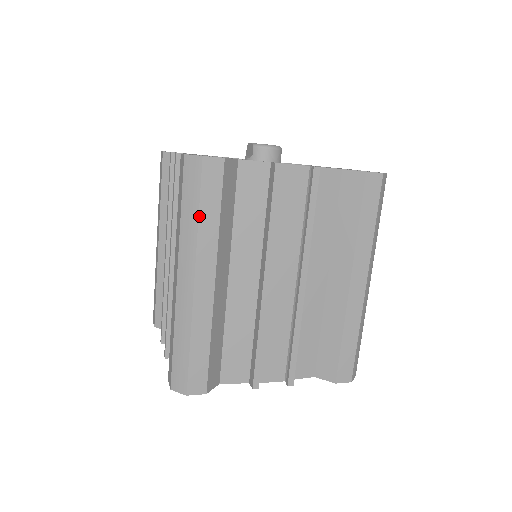
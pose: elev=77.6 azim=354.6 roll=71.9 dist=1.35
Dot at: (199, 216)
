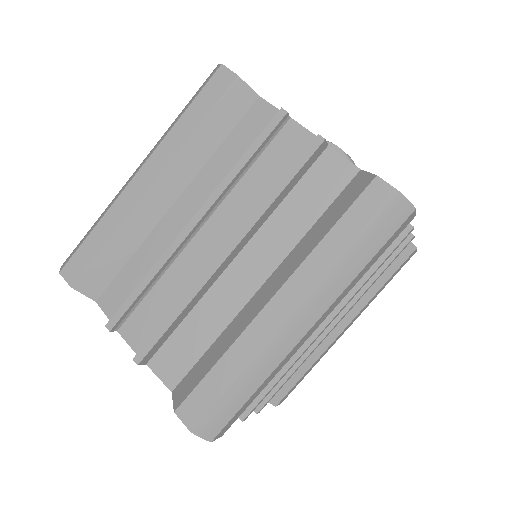
Dot at: (366, 265)
